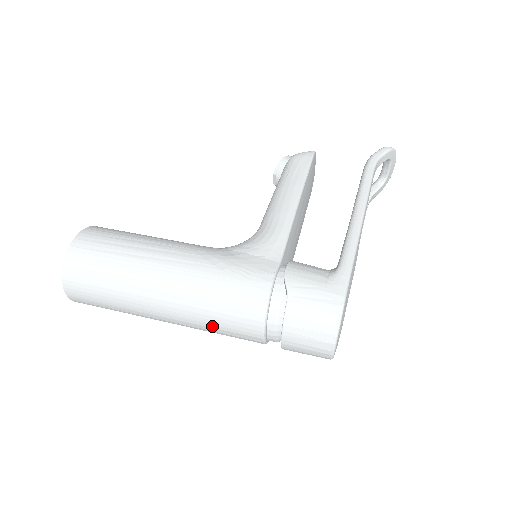
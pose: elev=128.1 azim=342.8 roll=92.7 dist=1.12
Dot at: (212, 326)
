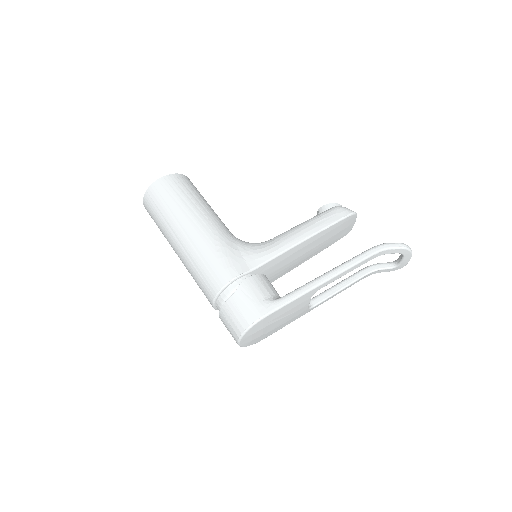
Dot at: (194, 278)
